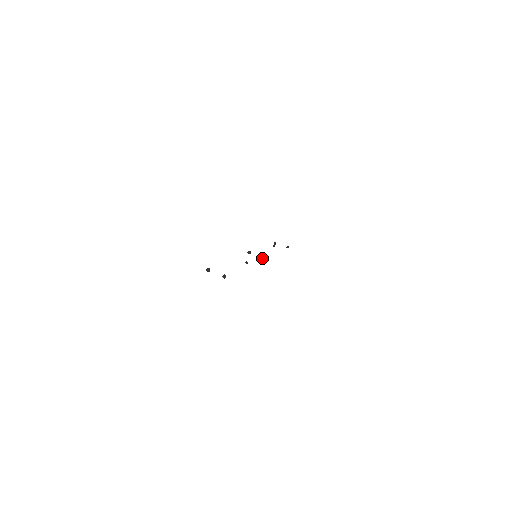
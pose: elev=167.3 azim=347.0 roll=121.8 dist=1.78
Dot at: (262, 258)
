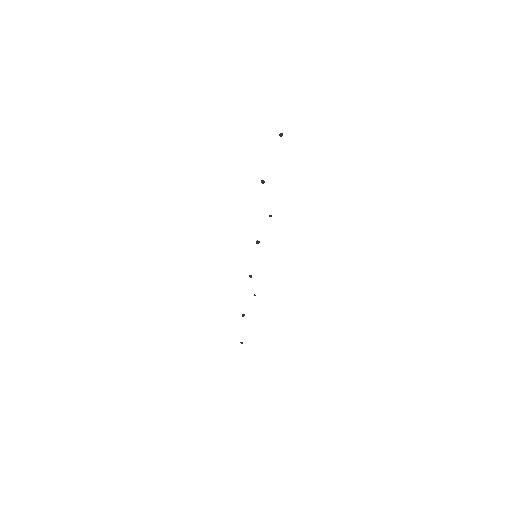
Dot at: (250, 275)
